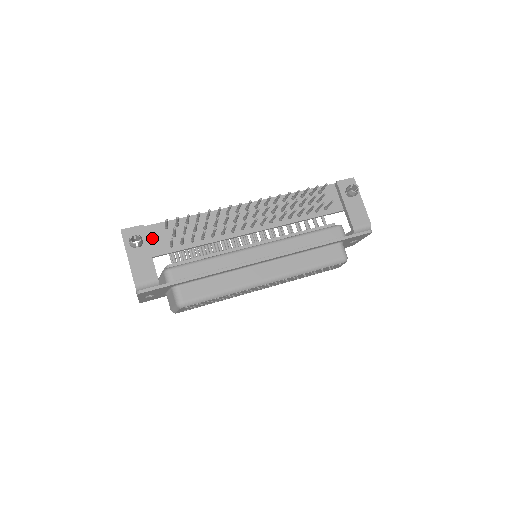
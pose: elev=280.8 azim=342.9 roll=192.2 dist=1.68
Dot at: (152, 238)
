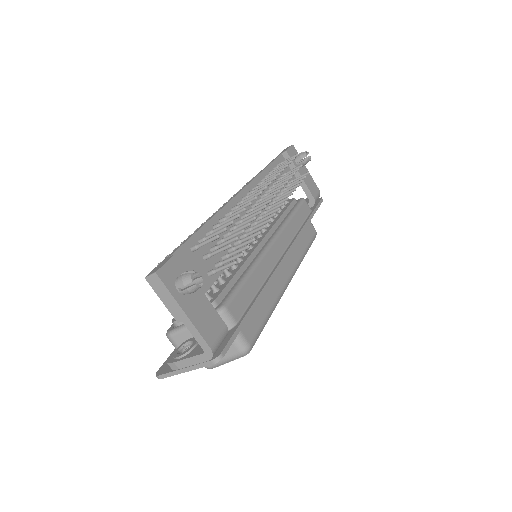
Dot at: occluded
